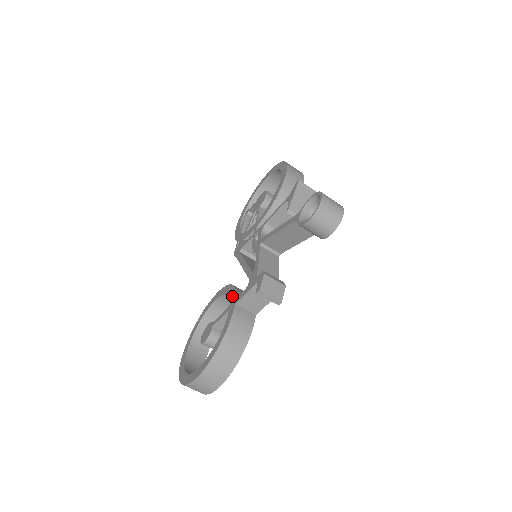
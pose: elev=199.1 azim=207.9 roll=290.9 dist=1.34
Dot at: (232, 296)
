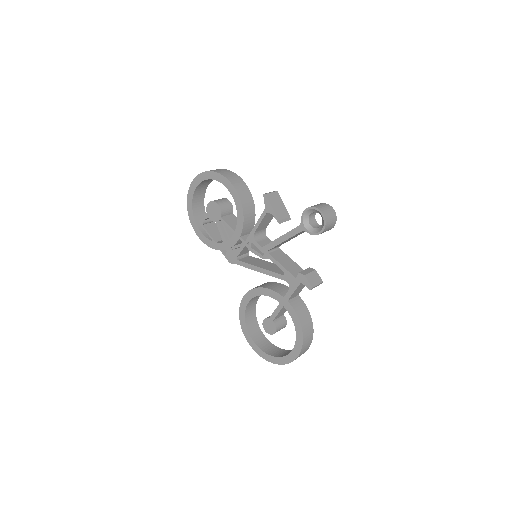
Dot at: (275, 296)
